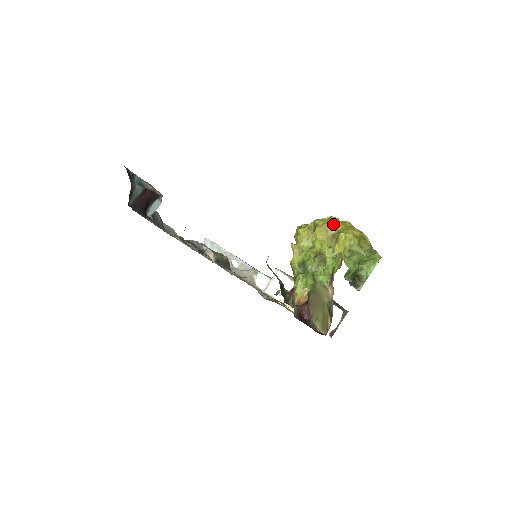
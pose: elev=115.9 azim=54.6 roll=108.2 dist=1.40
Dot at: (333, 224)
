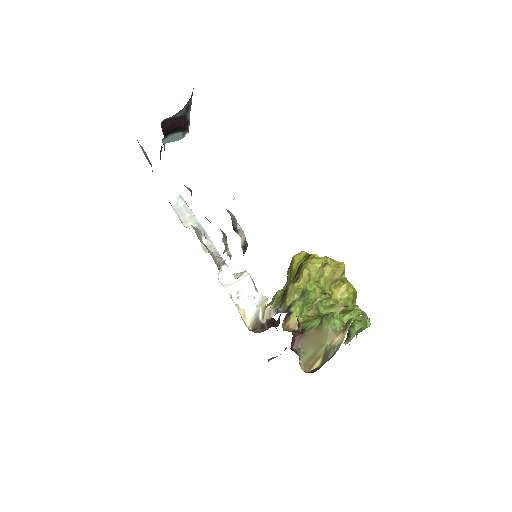
Dot at: (341, 270)
